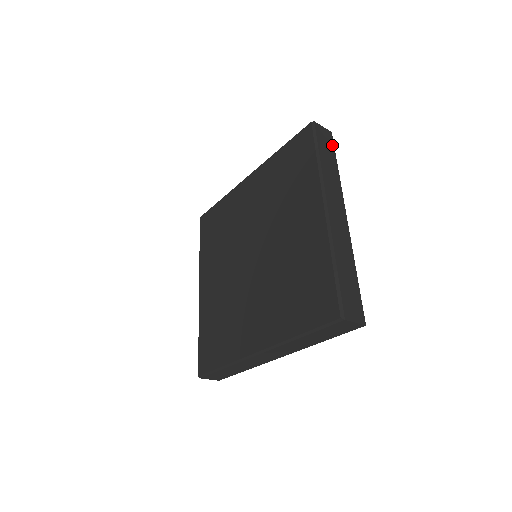
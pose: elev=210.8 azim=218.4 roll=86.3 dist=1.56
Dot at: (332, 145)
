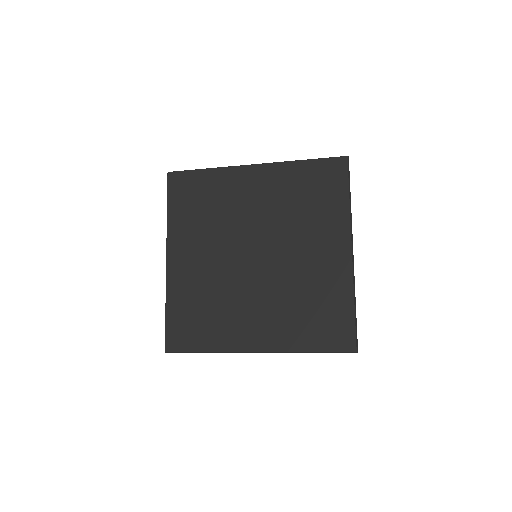
Dot at: occluded
